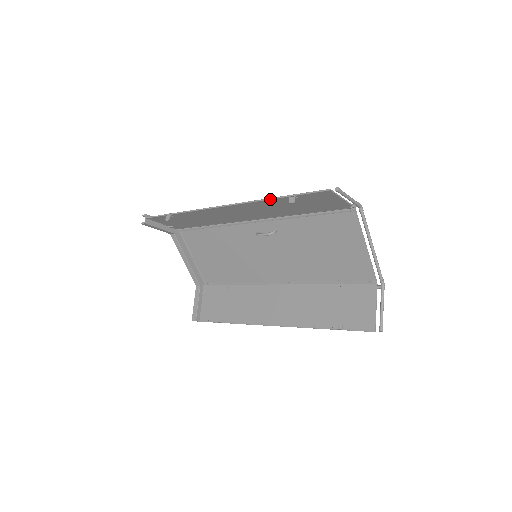
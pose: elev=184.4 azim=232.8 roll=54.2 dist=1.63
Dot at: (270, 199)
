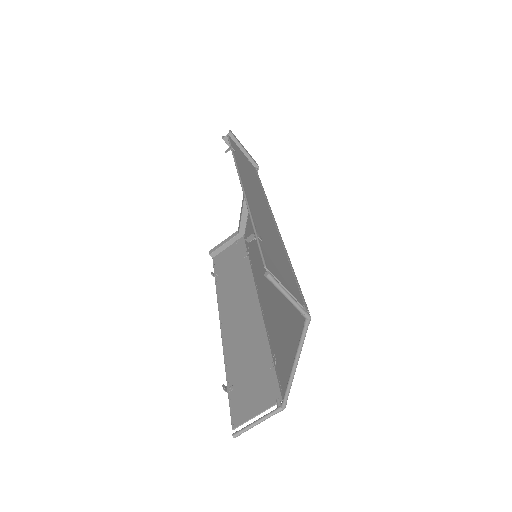
Dot at: (250, 217)
